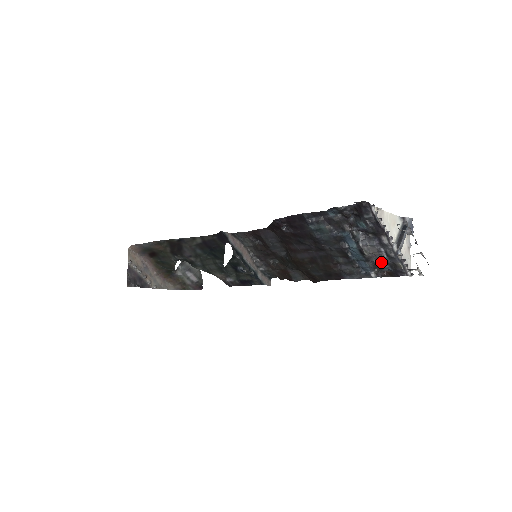
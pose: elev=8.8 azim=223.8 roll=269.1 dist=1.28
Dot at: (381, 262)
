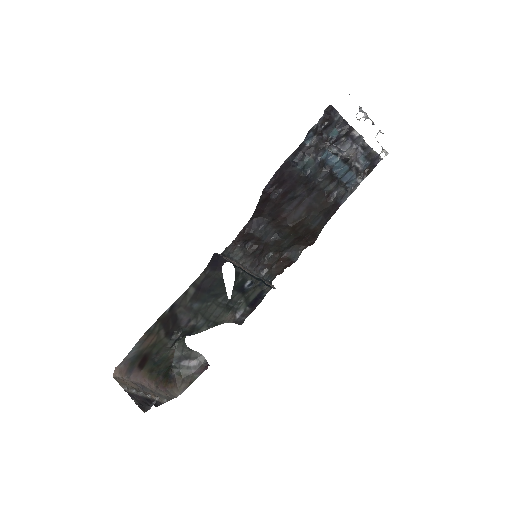
Dot at: (360, 161)
